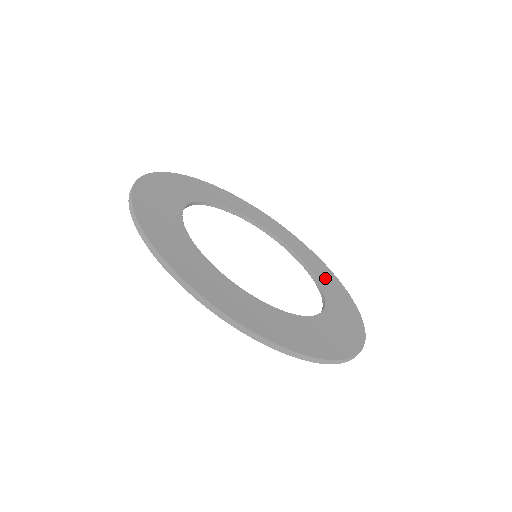
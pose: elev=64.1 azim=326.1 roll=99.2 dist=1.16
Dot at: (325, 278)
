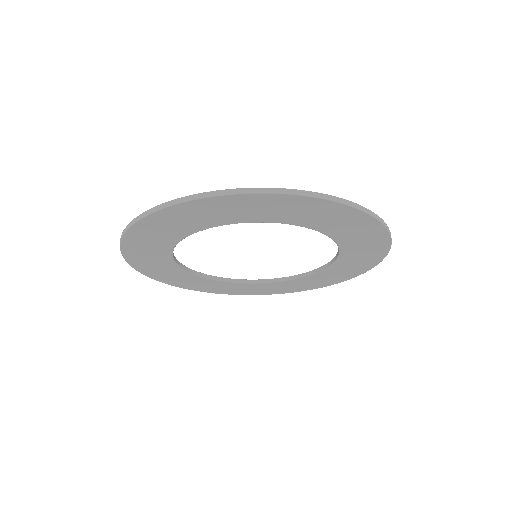
Dot at: occluded
